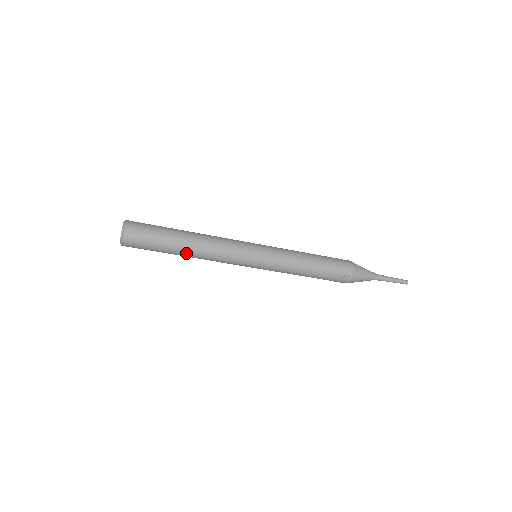
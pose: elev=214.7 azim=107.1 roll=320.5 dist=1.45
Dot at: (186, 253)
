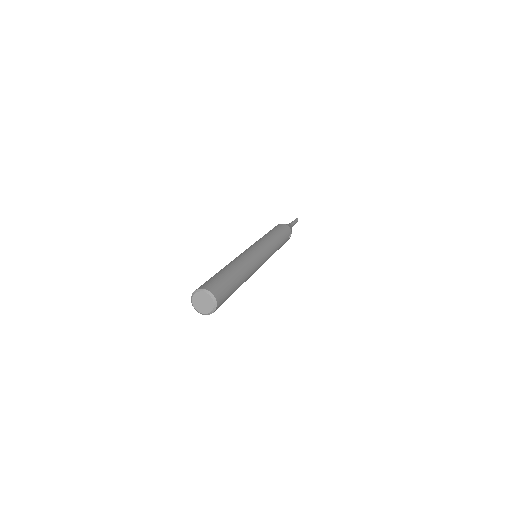
Dot at: occluded
